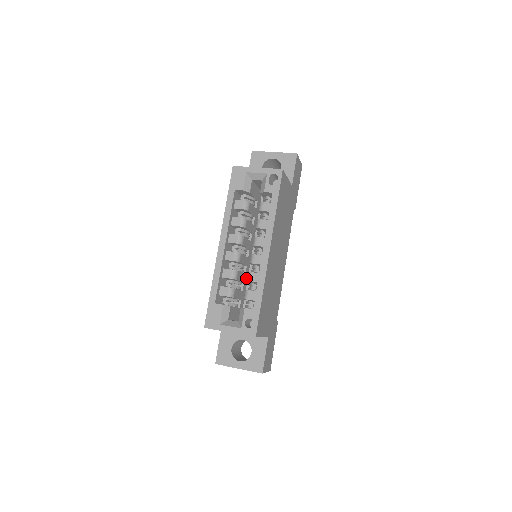
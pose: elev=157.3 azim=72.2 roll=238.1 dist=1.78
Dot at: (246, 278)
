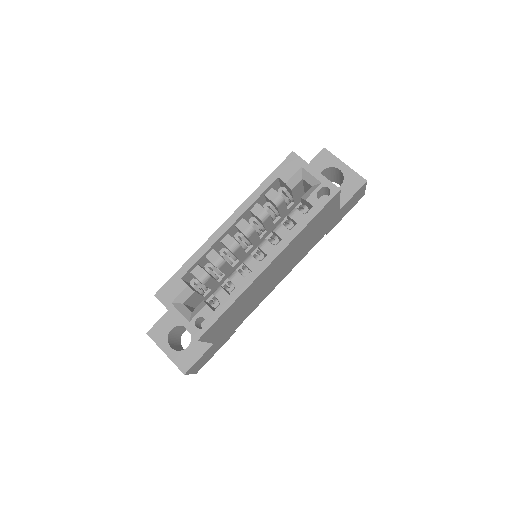
Dot at: (231, 271)
